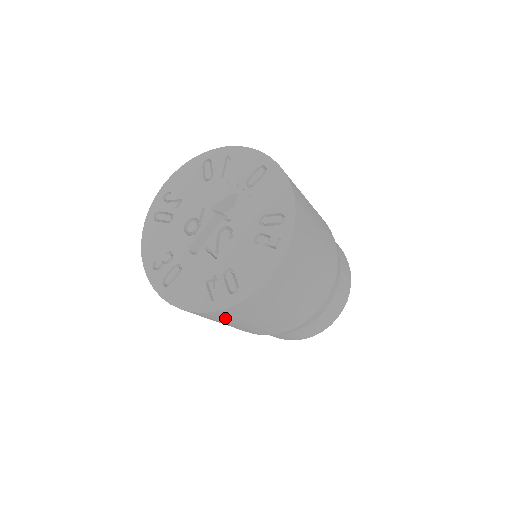
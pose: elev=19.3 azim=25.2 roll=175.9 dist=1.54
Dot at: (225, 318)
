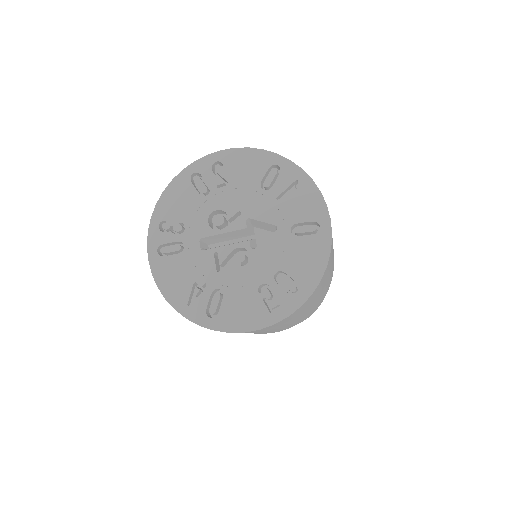
Dot at: occluded
